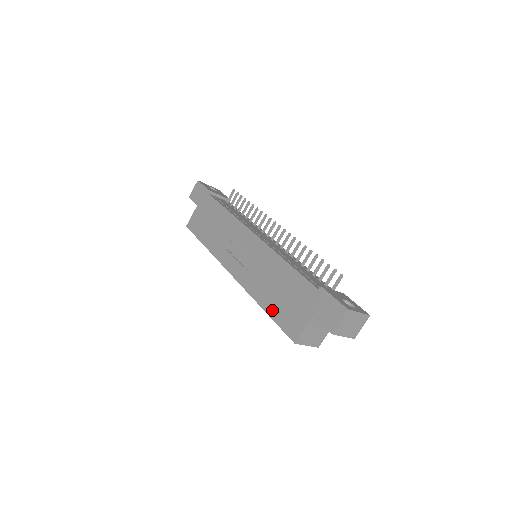
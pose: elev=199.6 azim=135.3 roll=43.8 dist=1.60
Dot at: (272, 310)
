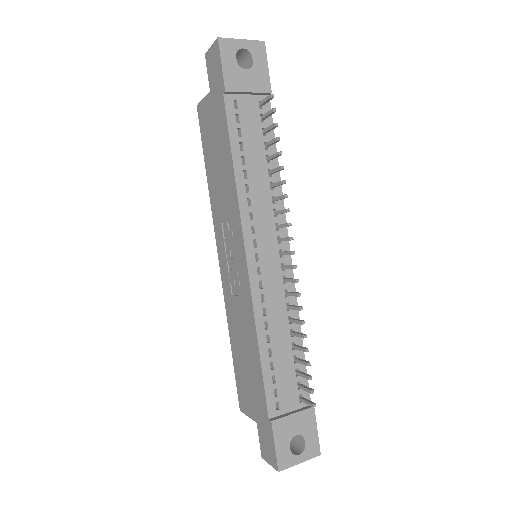
Dot at: (235, 359)
